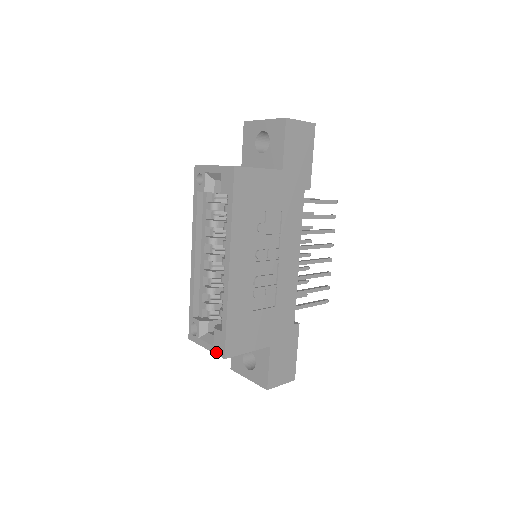
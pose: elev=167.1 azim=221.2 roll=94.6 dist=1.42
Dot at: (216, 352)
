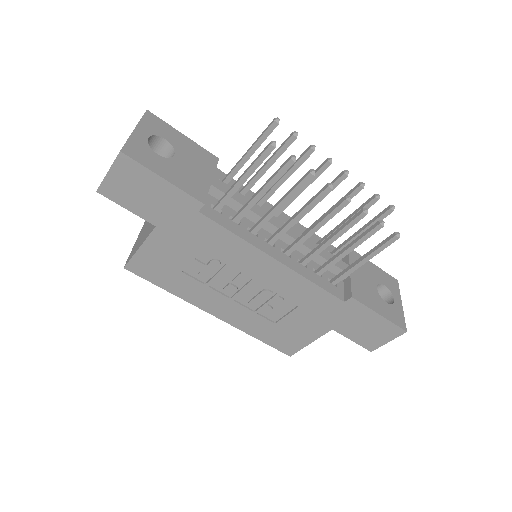
Dot at: occluded
